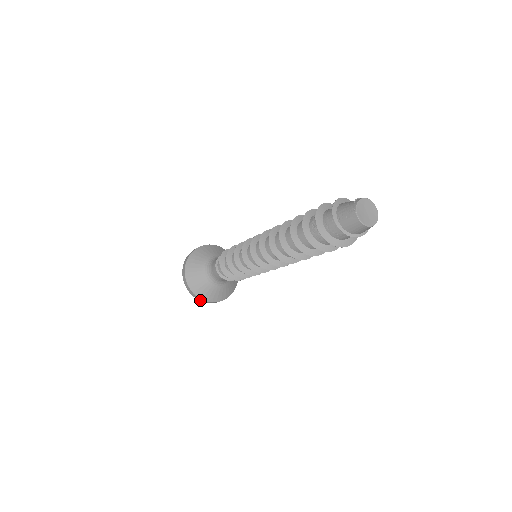
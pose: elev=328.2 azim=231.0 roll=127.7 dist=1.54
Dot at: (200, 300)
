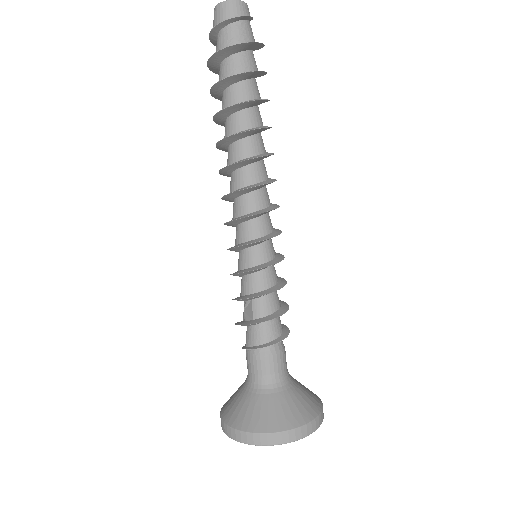
Dot at: (228, 433)
